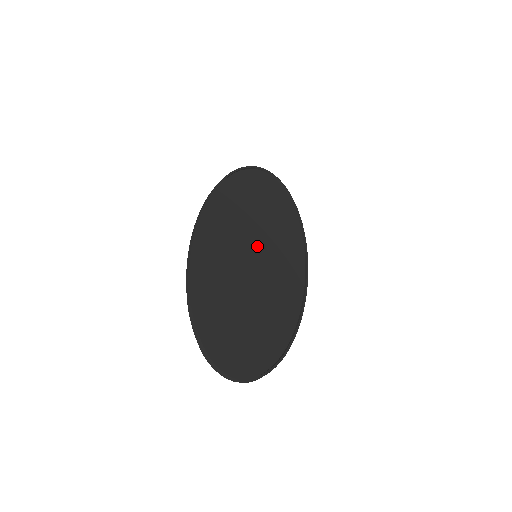
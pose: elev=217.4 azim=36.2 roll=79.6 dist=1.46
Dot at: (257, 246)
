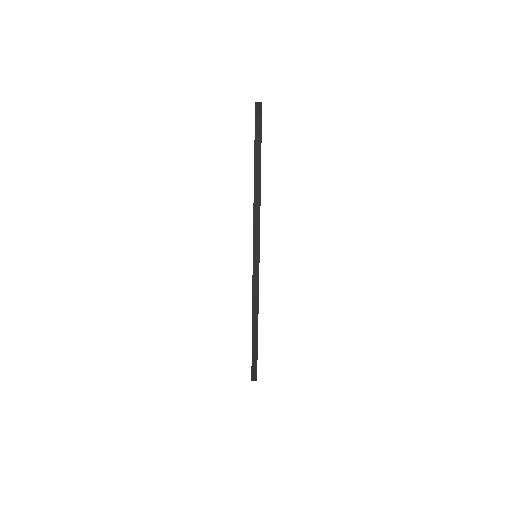
Dot at: occluded
